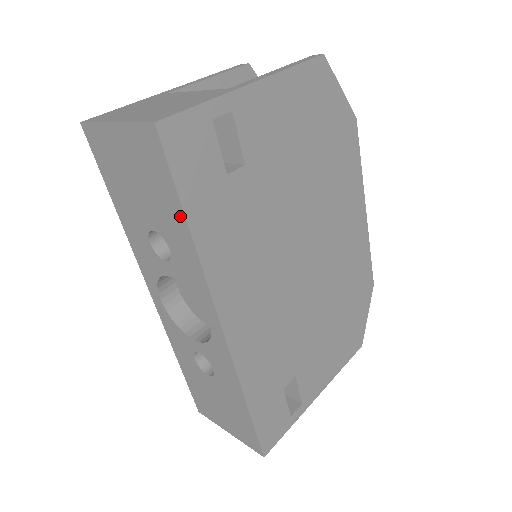
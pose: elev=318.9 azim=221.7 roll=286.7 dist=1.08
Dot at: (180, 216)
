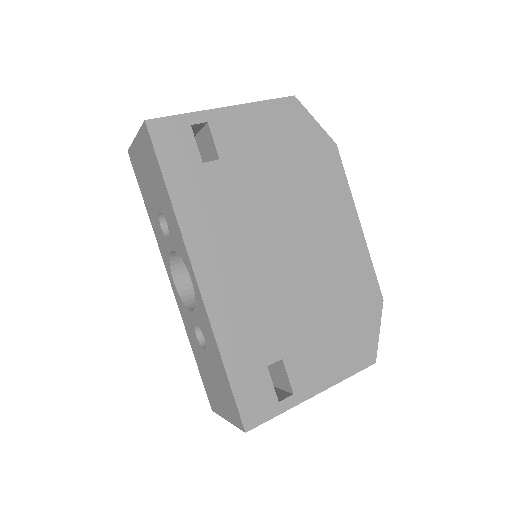
Dot at: (164, 186)
